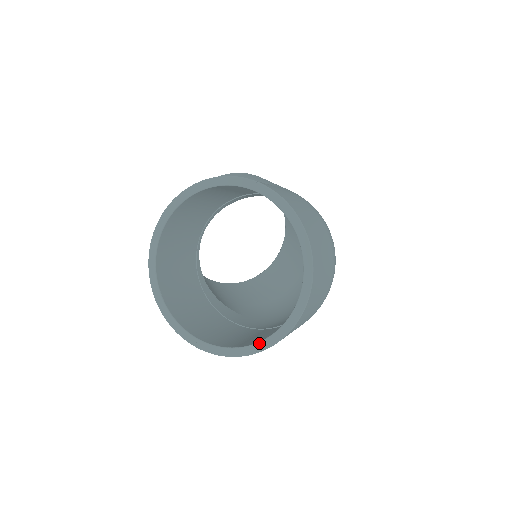
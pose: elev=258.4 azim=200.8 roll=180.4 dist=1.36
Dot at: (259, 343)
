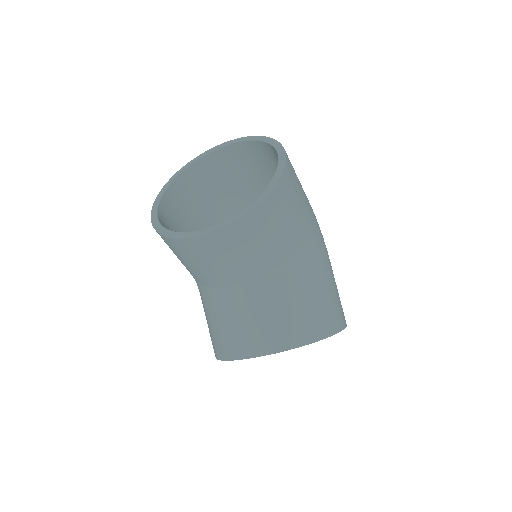
Dot at: occluded
